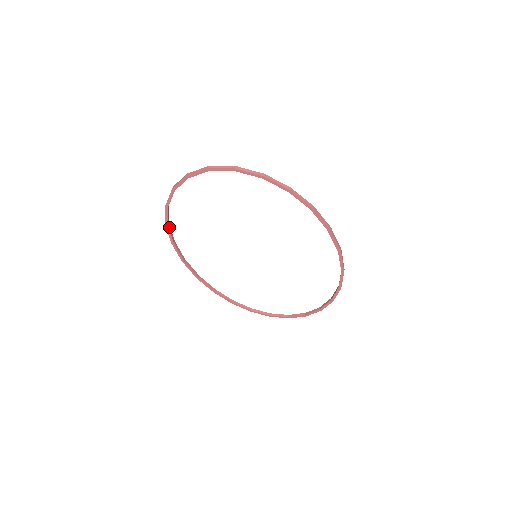
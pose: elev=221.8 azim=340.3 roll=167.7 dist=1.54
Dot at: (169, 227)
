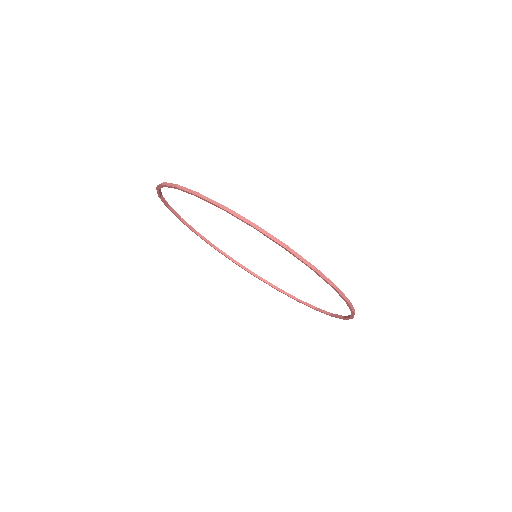
Dot at: (199, 235)
